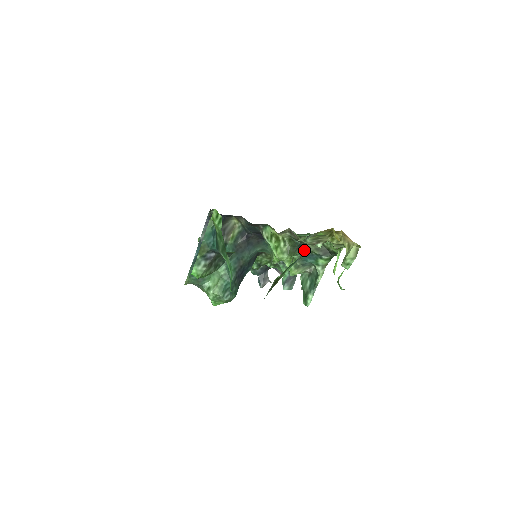
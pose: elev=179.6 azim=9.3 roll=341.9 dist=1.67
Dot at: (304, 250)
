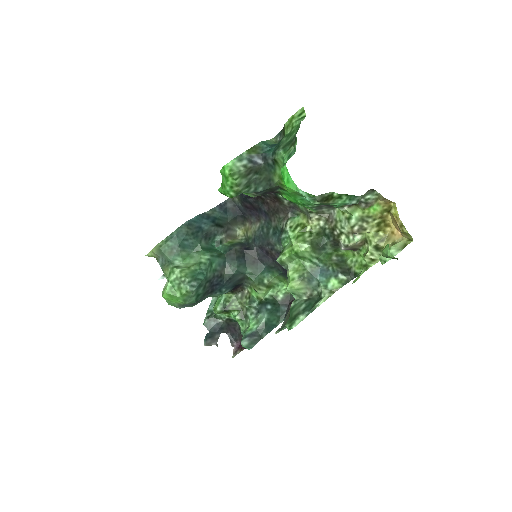
Dot at: (322, 259)
